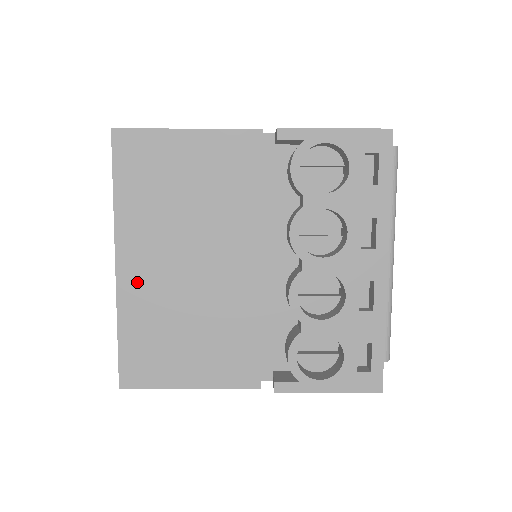
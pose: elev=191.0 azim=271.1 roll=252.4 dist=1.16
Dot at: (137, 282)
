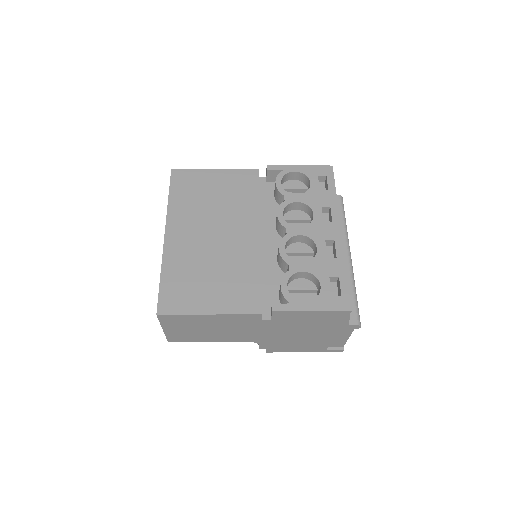
Dot at: (178, 245)
